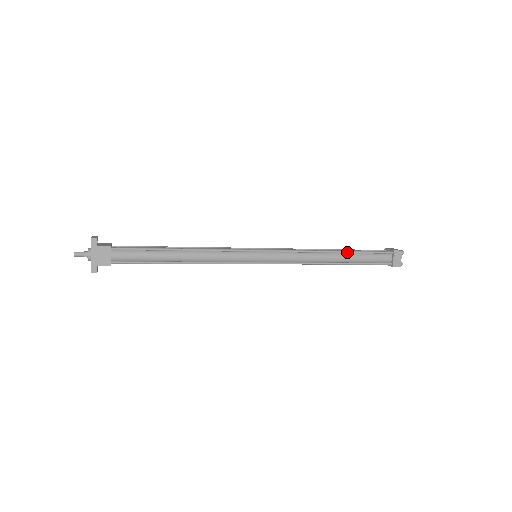
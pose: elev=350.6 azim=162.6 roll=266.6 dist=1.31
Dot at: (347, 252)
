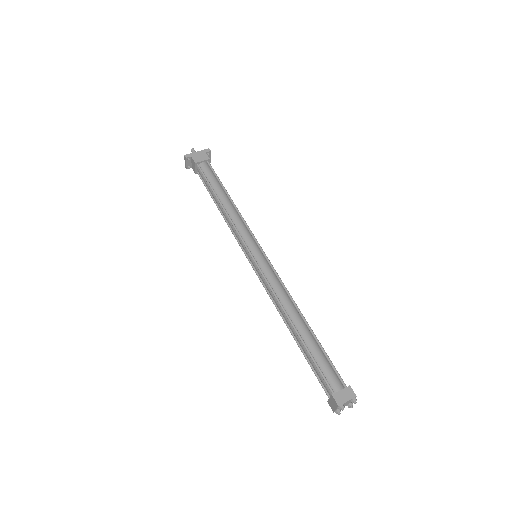
Dot at: (312, 331)
